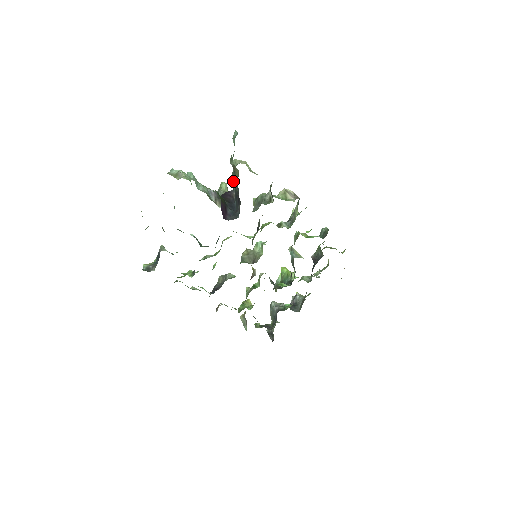
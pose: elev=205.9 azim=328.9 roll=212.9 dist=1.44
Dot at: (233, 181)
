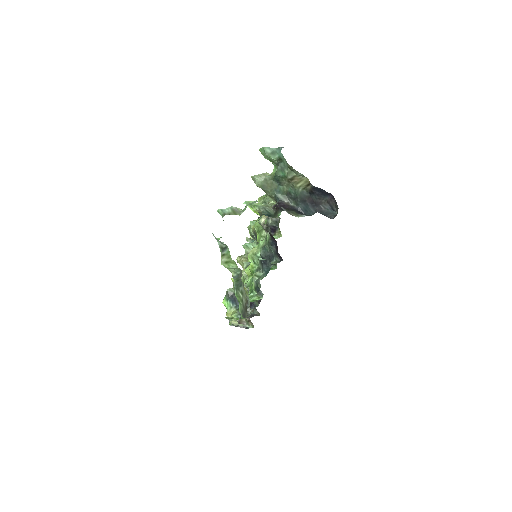
Dot at: (275, 193)
